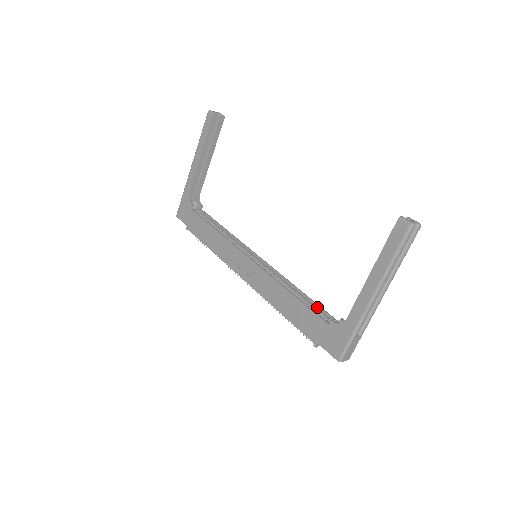
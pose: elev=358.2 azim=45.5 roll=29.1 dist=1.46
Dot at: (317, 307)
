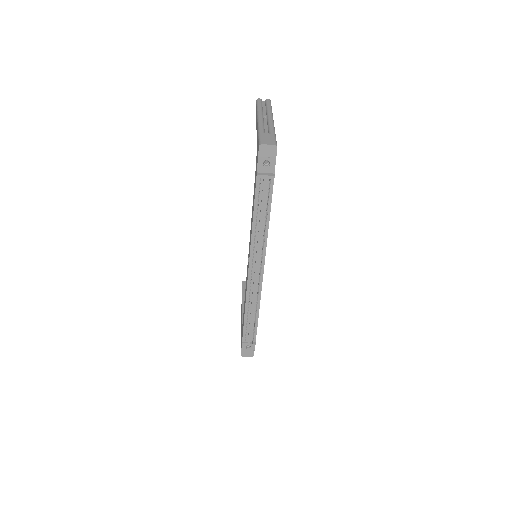
Dot at: occluded
